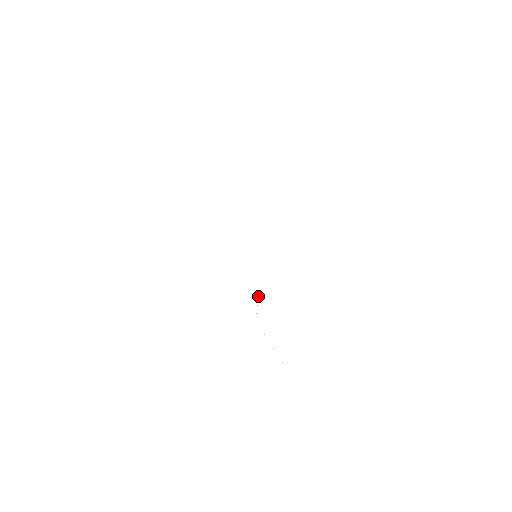
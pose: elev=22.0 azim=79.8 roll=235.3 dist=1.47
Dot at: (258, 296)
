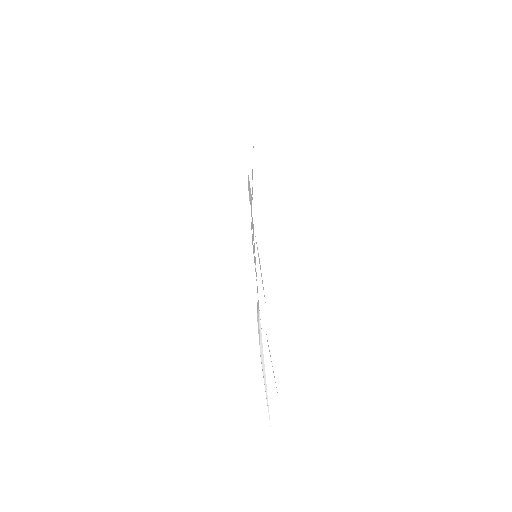
Dot at: (257, 306)
